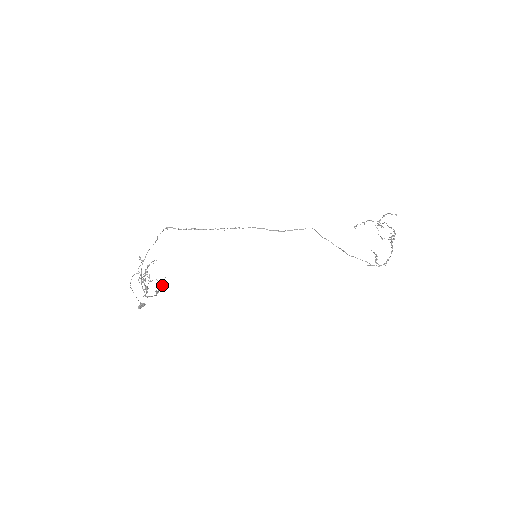
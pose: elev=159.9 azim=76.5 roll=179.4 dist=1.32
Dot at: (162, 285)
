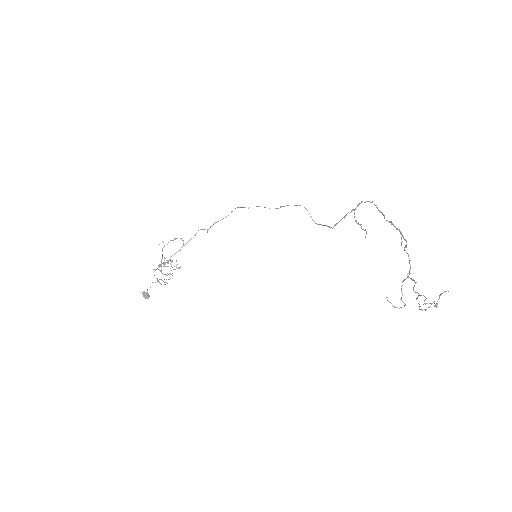
Dot at: occluded
